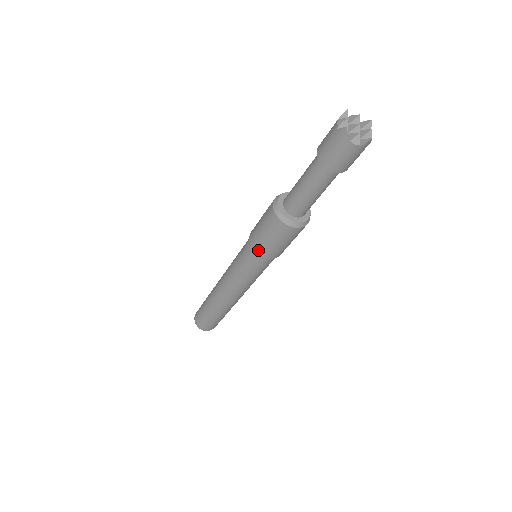
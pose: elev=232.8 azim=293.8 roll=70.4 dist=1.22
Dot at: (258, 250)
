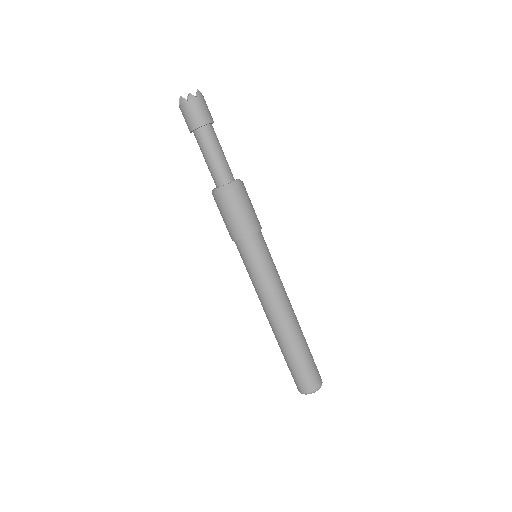
Dot at: (240, 235)
